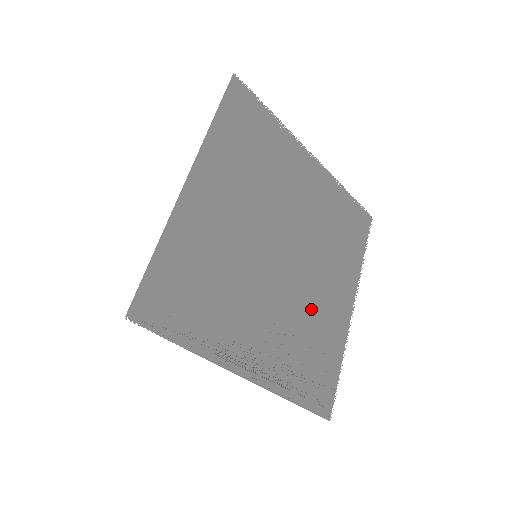
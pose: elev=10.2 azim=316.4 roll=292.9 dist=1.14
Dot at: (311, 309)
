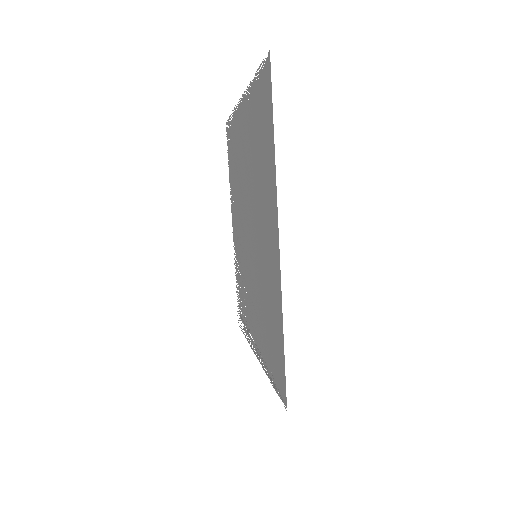
Dot at: occluded
